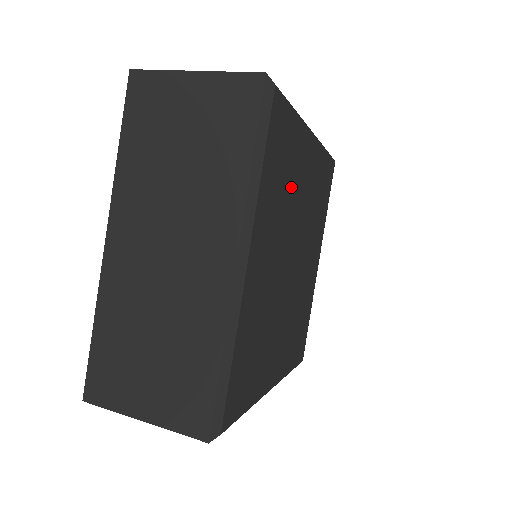
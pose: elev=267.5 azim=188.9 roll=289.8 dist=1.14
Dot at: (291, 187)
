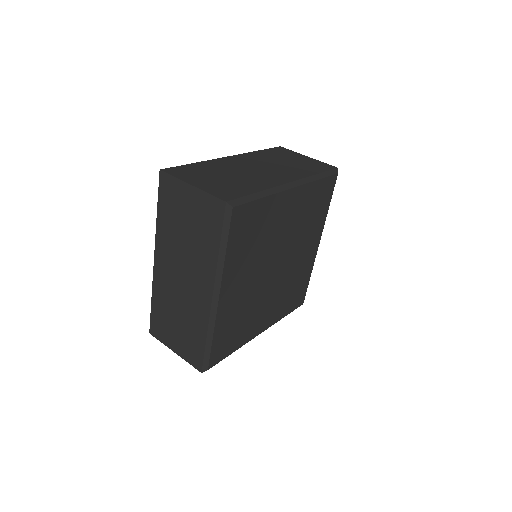
Dot at: (265, 235)
